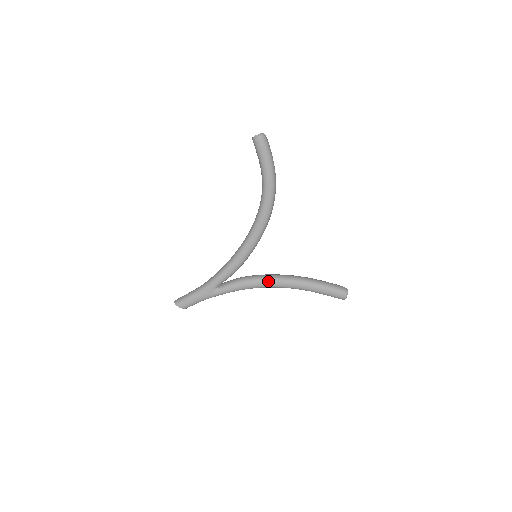
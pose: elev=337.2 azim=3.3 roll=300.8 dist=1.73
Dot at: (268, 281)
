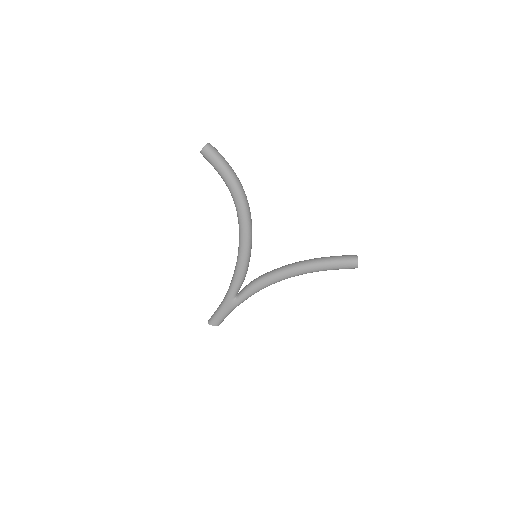
Dot at: (276, 275)
